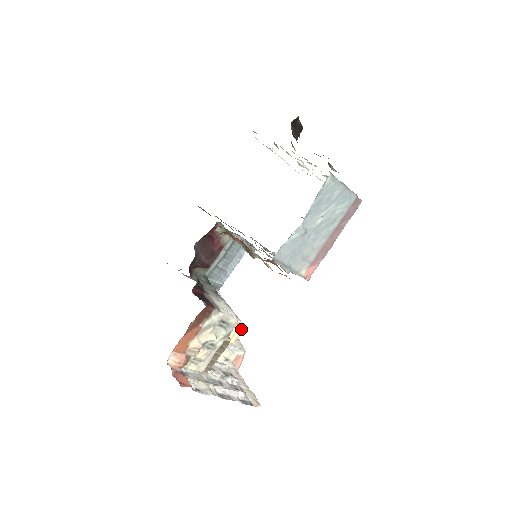
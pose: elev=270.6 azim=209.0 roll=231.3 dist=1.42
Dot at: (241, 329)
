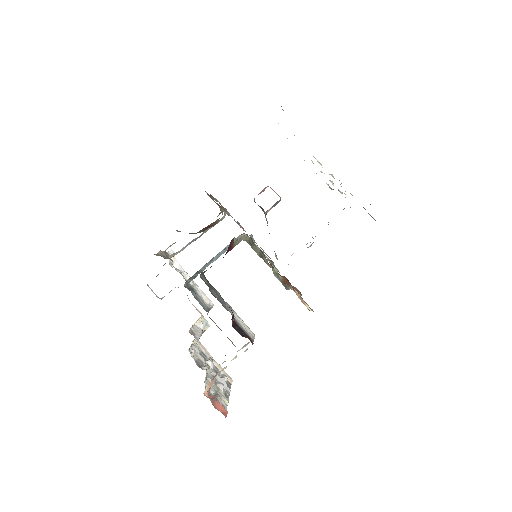
Dot at: occluded
